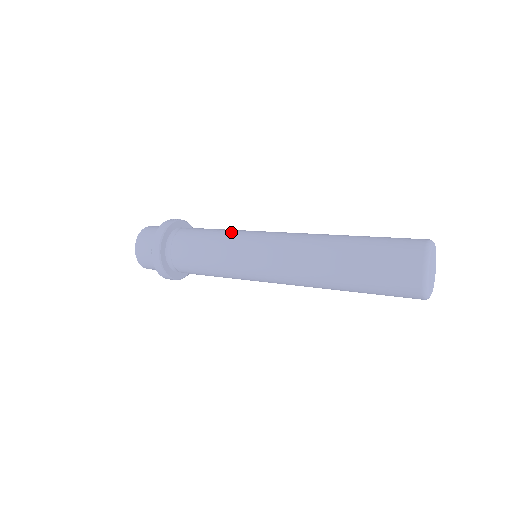
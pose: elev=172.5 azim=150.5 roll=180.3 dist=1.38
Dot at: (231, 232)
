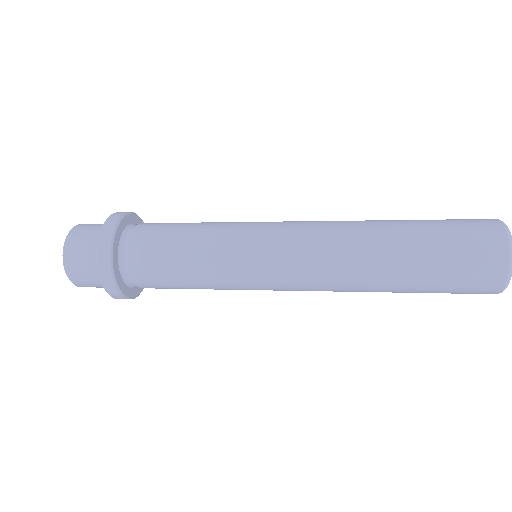
Dot at: (221, 224)
